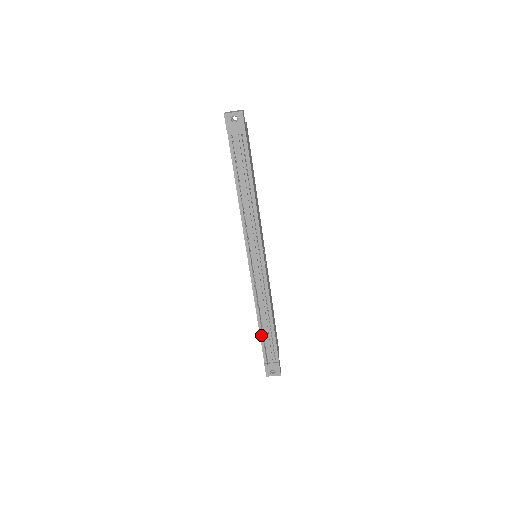
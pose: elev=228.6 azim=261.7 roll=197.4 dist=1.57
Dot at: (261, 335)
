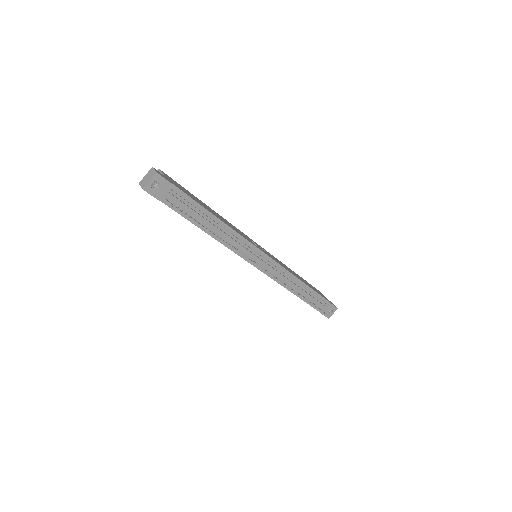
Dot at: (304, 300)
